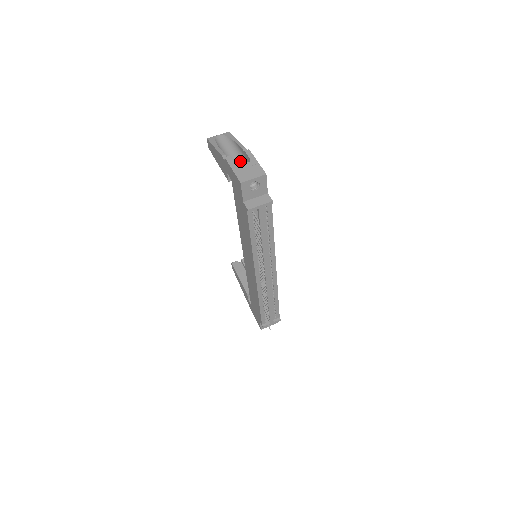
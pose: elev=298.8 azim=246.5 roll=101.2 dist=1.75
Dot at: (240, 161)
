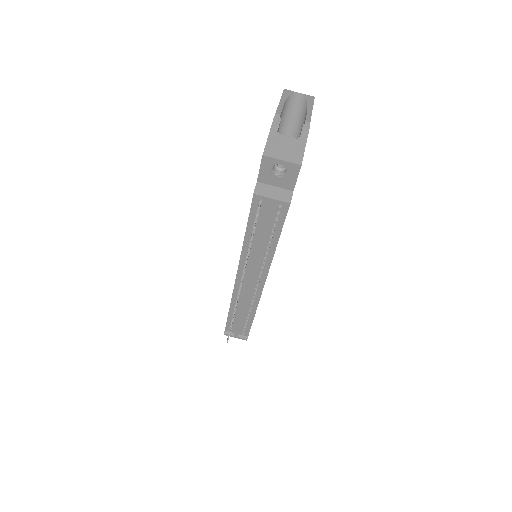
Dot at: (295, 134)
